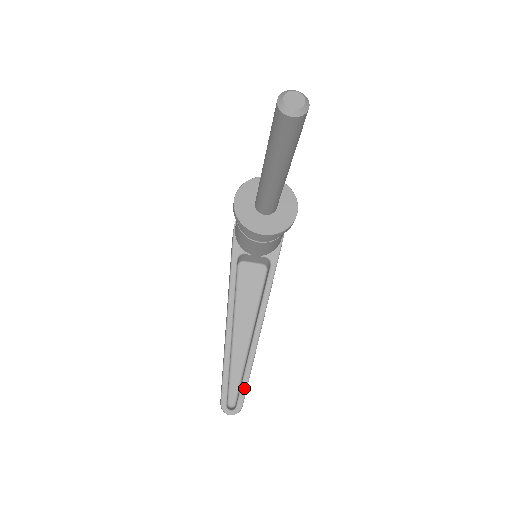
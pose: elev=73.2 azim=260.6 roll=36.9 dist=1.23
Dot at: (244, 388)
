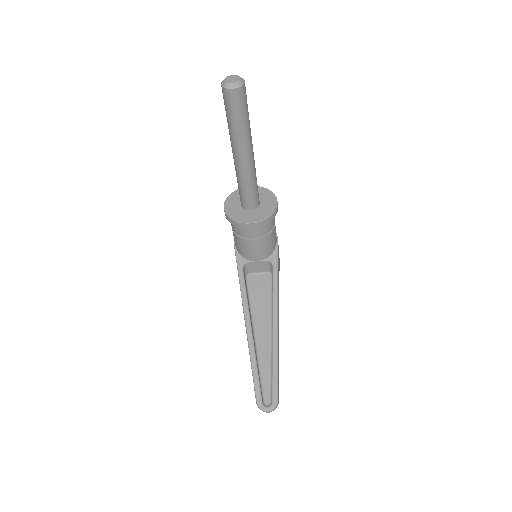
Dot at: (275, 381)
